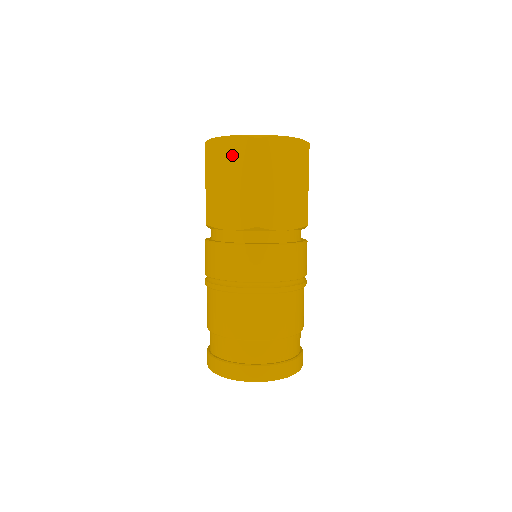
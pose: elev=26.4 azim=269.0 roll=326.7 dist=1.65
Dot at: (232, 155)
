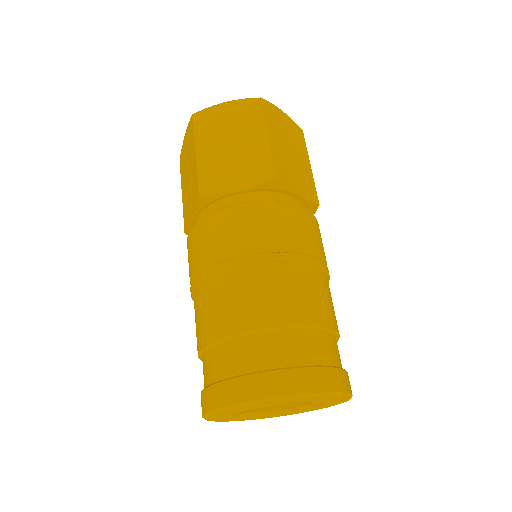
Dot at: (230, 118)
